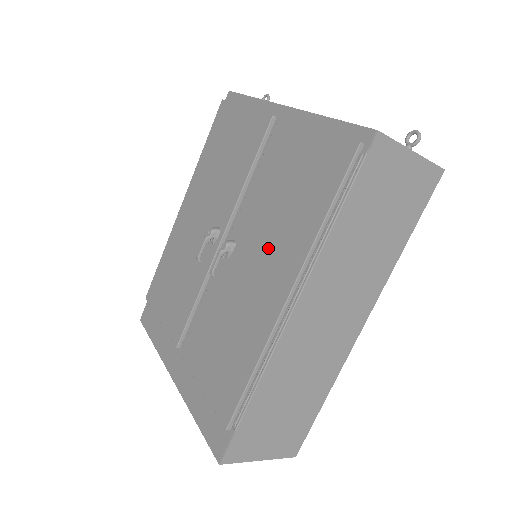
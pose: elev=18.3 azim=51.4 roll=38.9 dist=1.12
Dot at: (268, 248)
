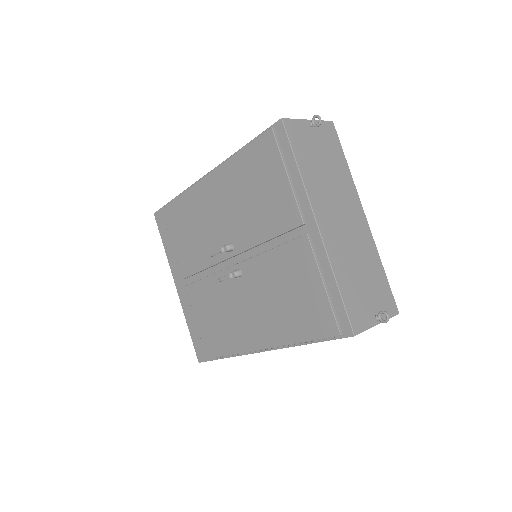
Dot at: (262, 310)
